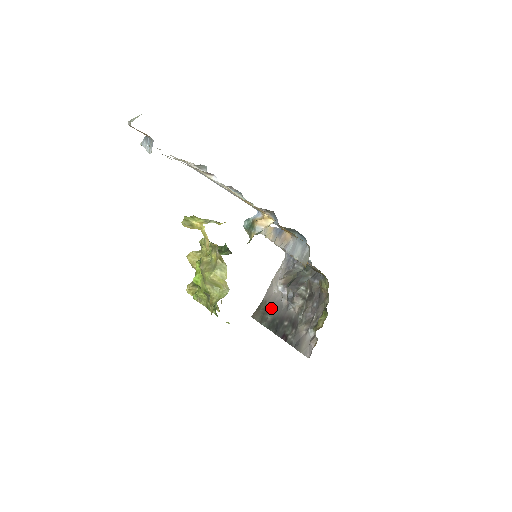
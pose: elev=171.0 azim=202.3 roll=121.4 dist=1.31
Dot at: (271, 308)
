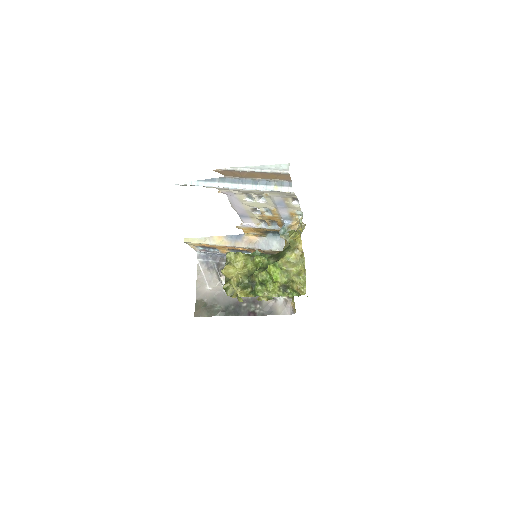
Dot at: (215, 301)
